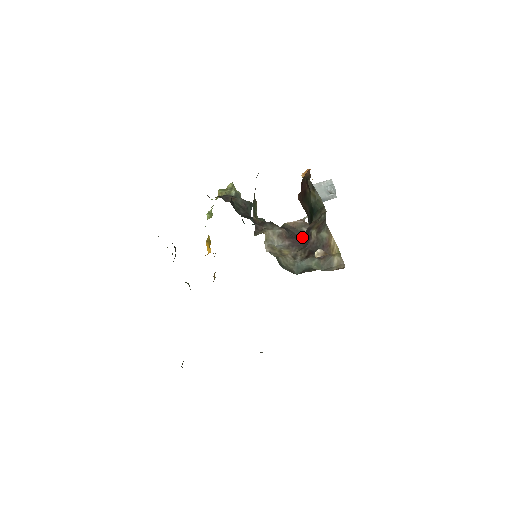
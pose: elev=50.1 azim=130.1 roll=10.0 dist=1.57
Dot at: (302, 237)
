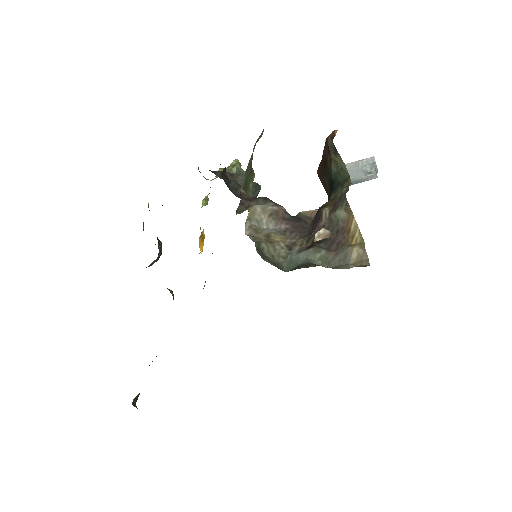
Dot at: occluded
